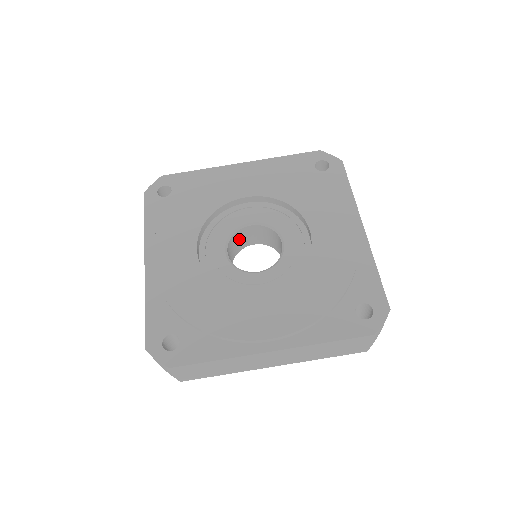
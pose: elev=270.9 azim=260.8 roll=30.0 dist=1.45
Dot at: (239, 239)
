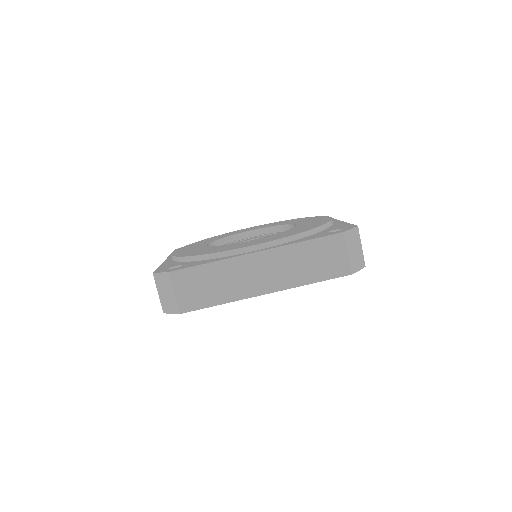
Dot at: occluded
